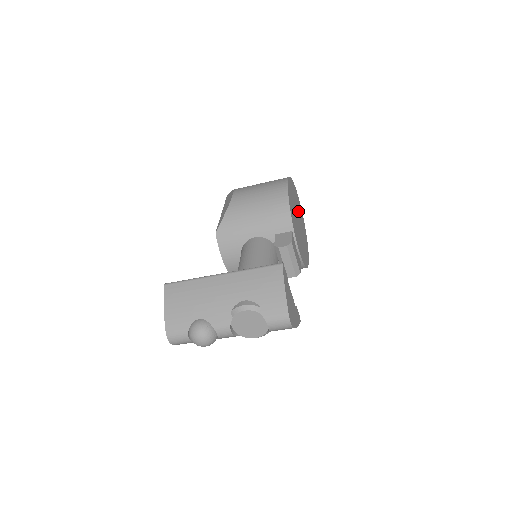
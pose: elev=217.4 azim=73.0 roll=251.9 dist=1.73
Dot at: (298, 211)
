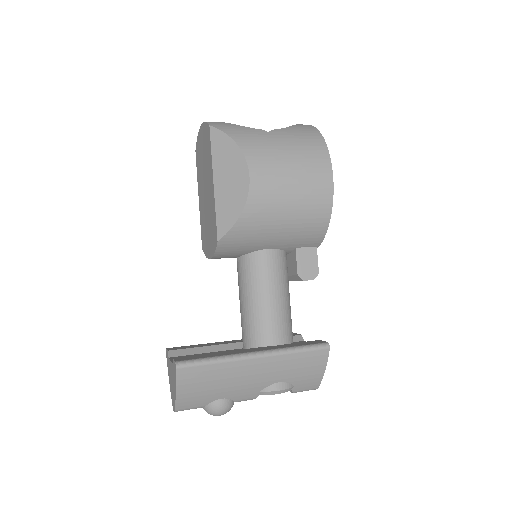
Dot at: occluded
